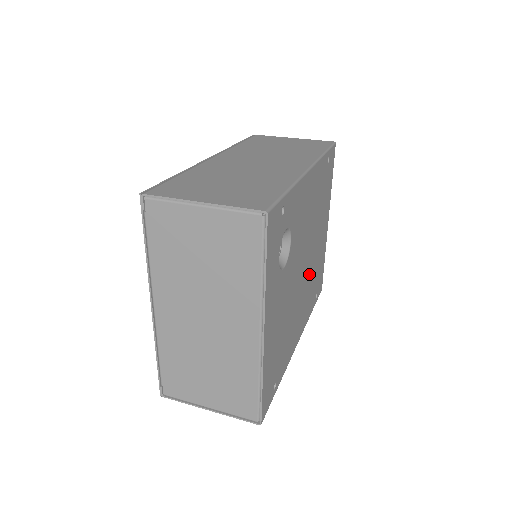
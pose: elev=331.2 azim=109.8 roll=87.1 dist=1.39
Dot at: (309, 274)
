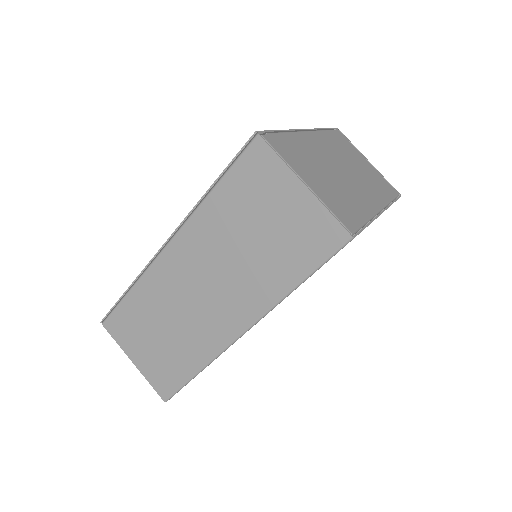
Dot at: occluded
